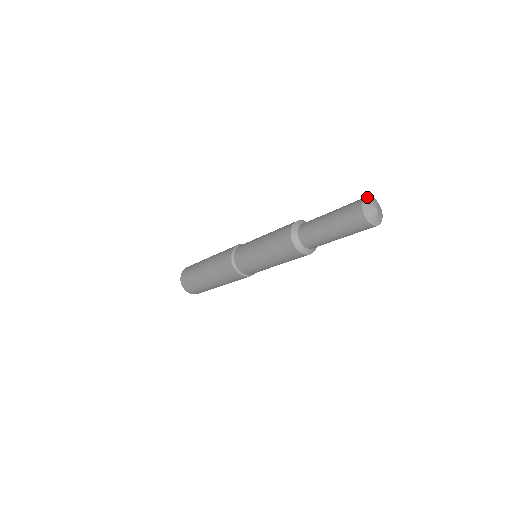
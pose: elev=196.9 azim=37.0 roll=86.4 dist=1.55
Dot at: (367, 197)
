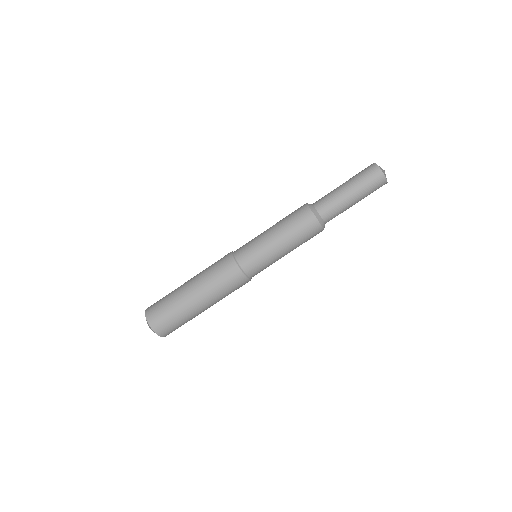
Dot at: occluded
